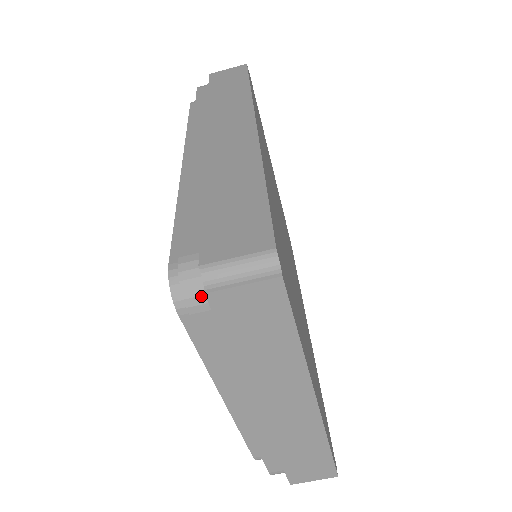
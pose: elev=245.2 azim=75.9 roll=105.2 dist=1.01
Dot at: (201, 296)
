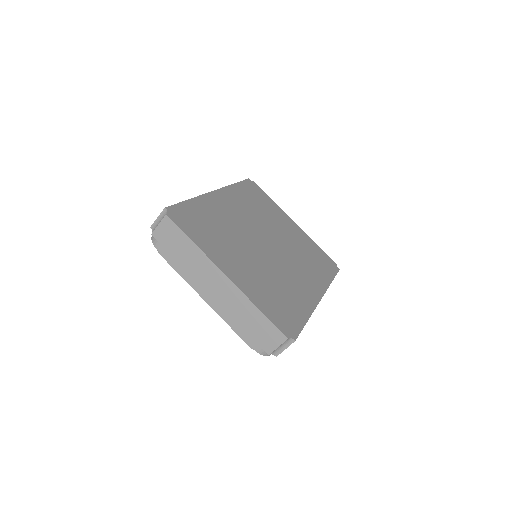
Dot at: occluded
